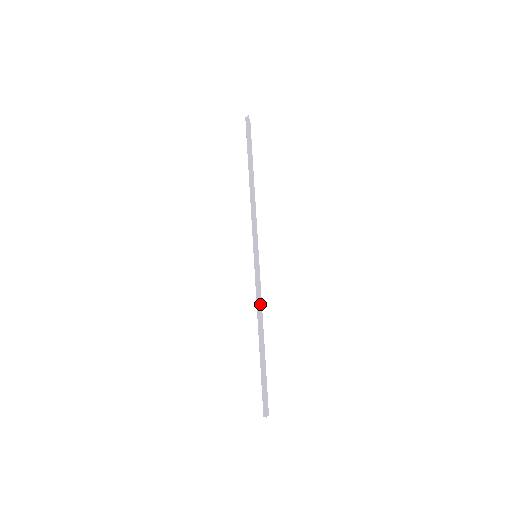
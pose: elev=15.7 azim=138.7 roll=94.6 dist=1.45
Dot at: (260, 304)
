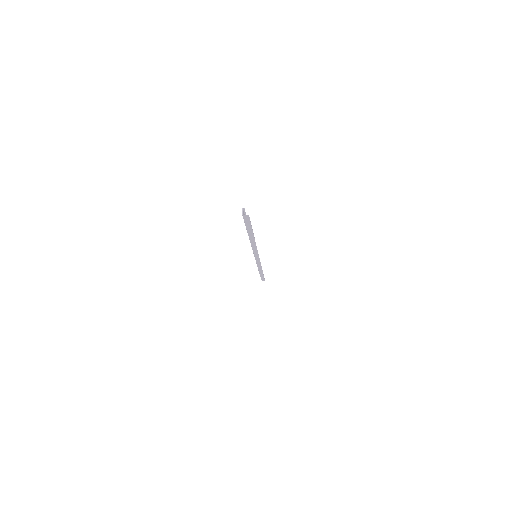
Dot at: occluded
